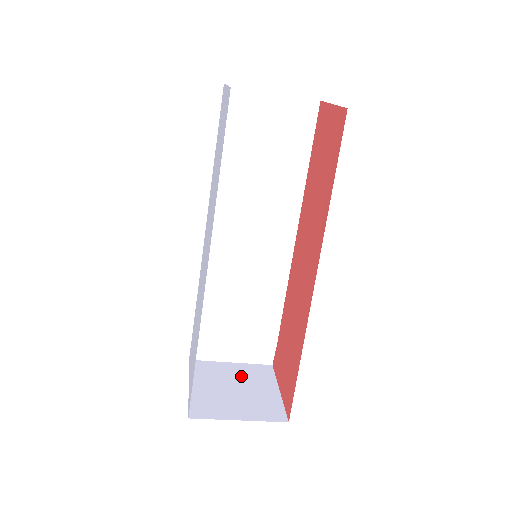
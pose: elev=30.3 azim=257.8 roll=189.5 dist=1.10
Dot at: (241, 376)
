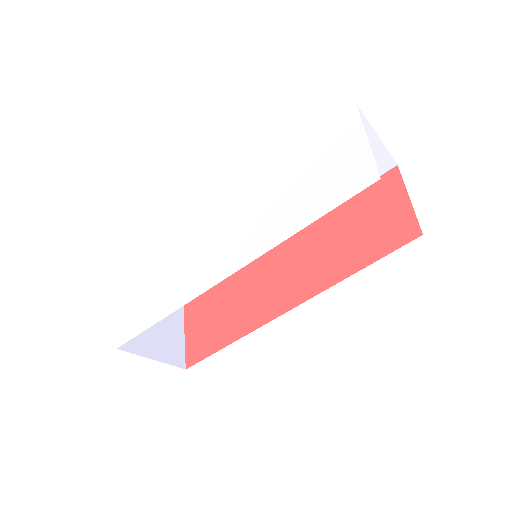
Dot at: occluded
